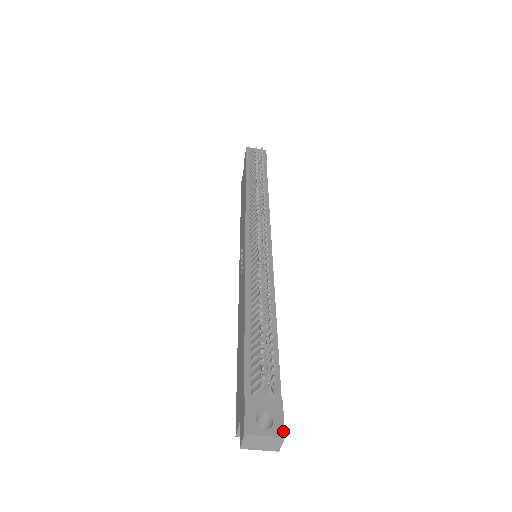
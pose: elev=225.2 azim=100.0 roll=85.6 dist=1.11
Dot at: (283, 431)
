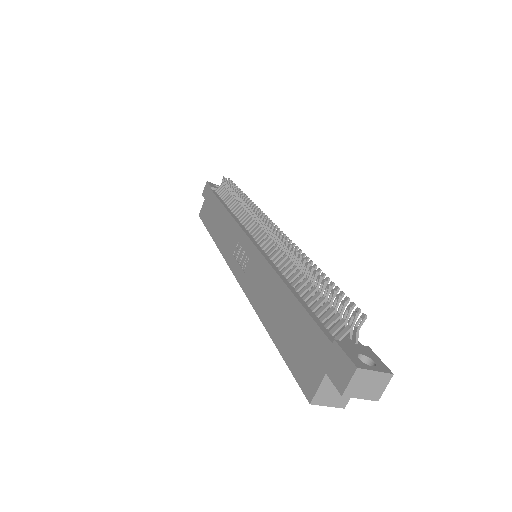
Dot at: (388, 369)
